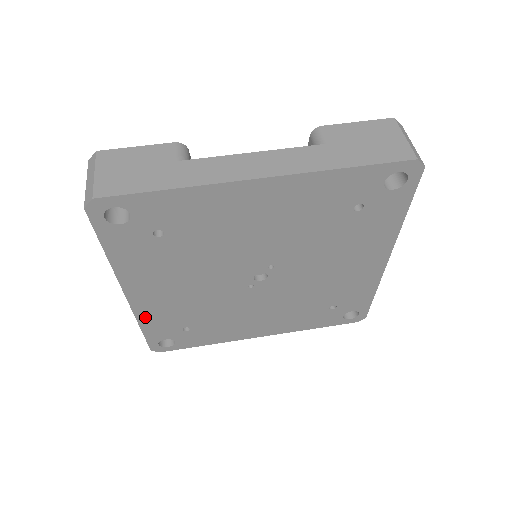
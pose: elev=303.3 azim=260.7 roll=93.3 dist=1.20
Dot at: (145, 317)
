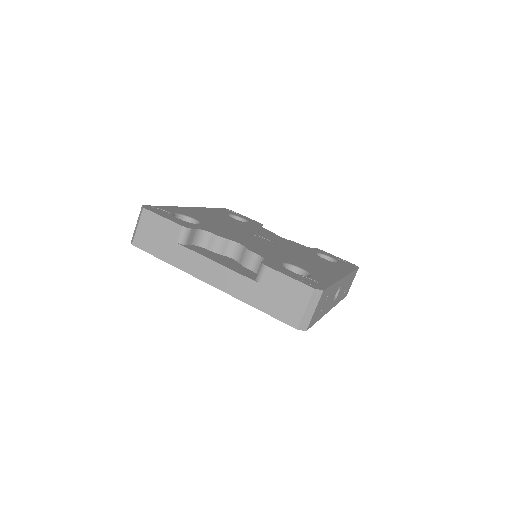
Dot at: occluded
